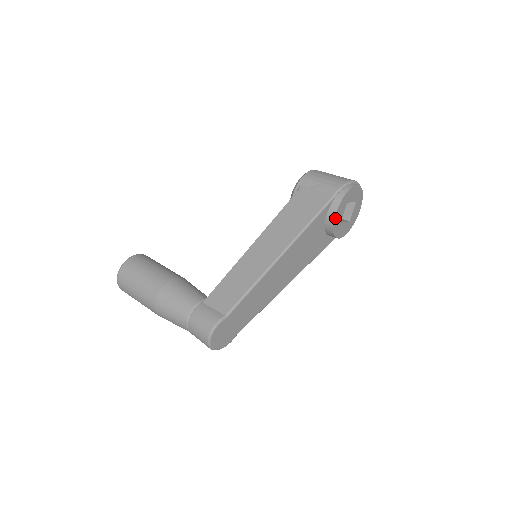
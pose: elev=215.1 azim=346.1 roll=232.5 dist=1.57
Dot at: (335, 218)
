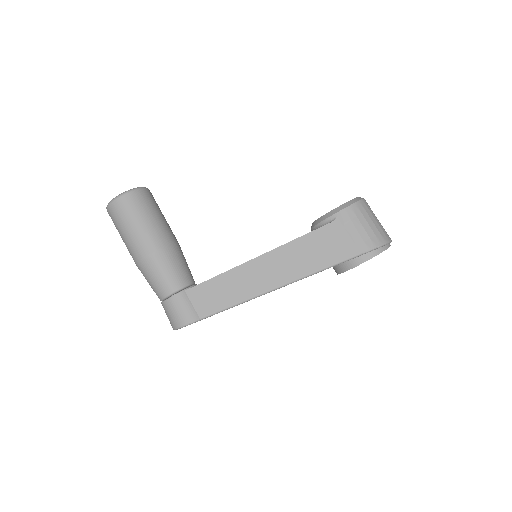
Dot at: (347, 270)
